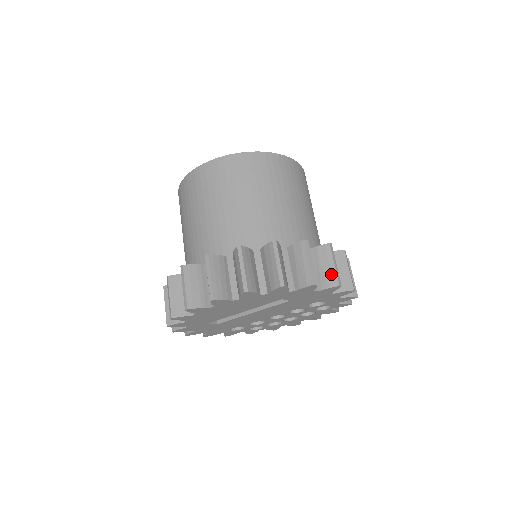
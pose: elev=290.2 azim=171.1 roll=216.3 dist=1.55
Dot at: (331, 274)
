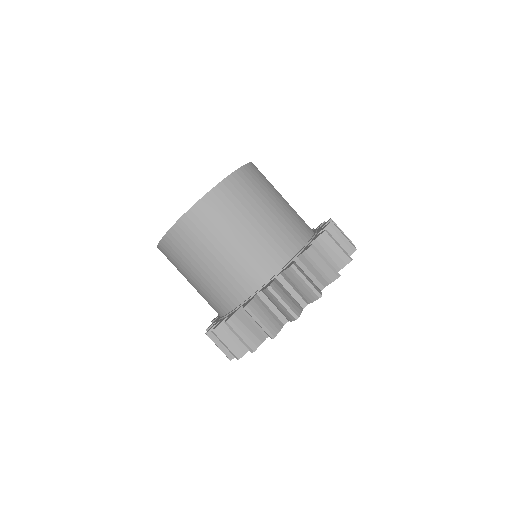
Dot at: (308, 291)
